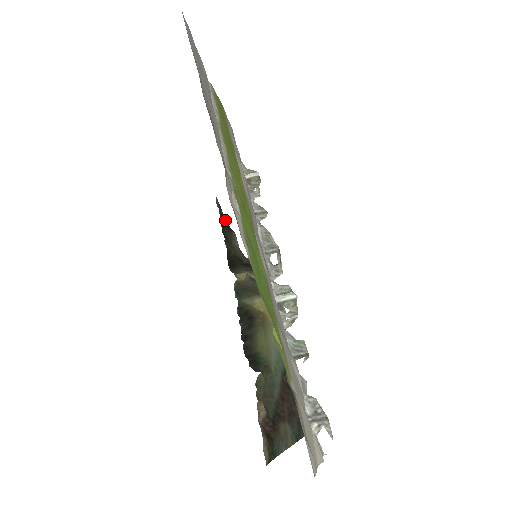
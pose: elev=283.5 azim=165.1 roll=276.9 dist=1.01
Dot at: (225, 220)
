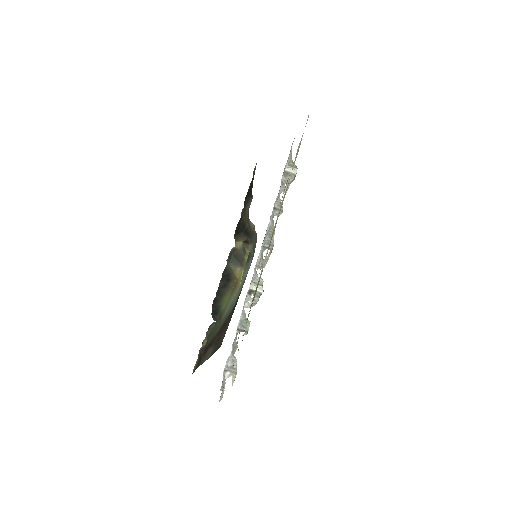
Dot at: (252, 185)
